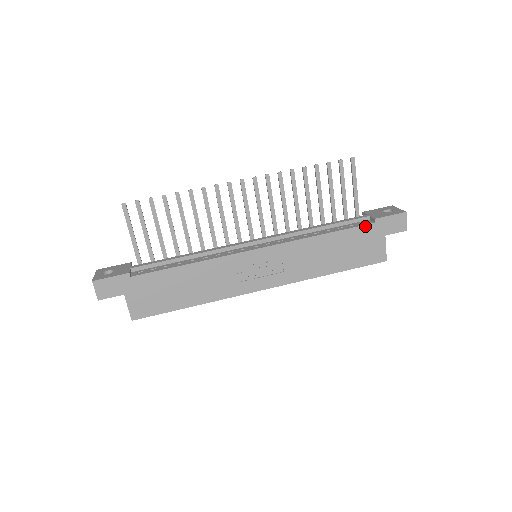
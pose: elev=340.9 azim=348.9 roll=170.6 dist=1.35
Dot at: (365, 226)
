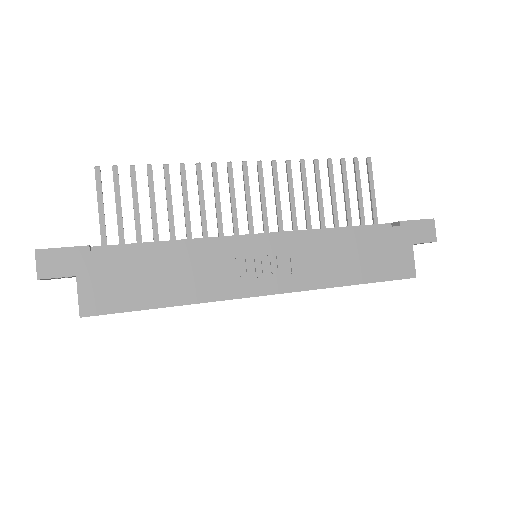
Dot at: (389, 228)
